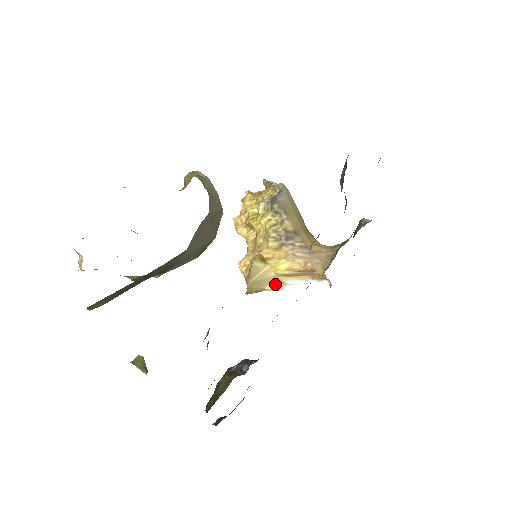
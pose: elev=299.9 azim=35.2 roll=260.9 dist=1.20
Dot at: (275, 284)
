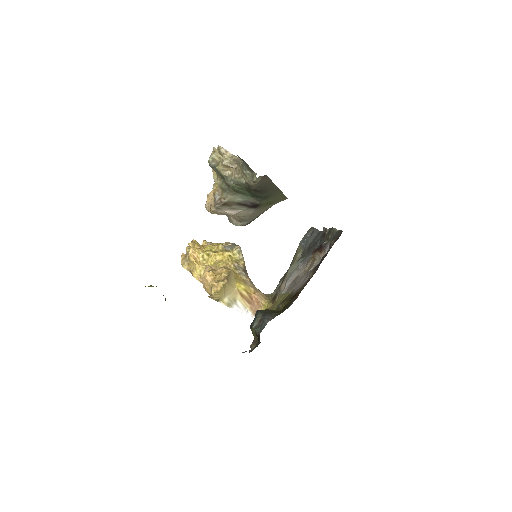
Dot at: (231, 299)
